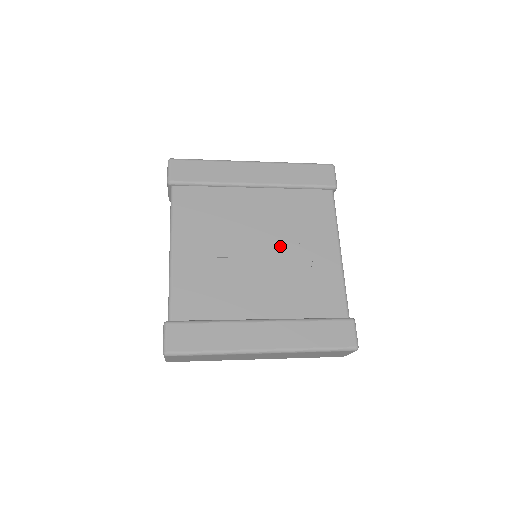
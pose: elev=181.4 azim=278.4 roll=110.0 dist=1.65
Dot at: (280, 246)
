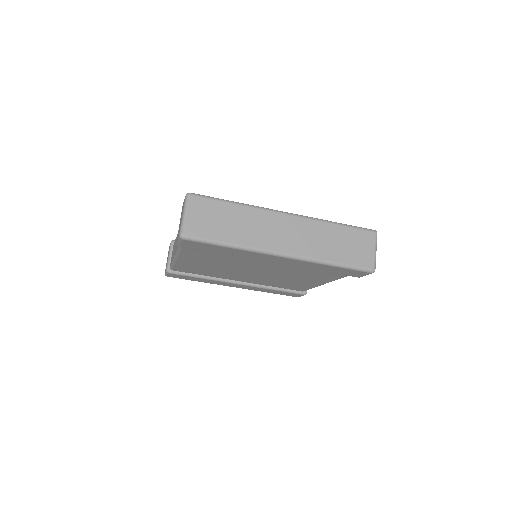
Dot at: occluded
